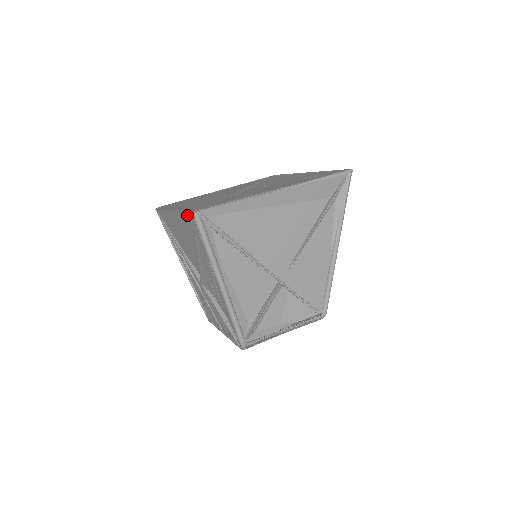
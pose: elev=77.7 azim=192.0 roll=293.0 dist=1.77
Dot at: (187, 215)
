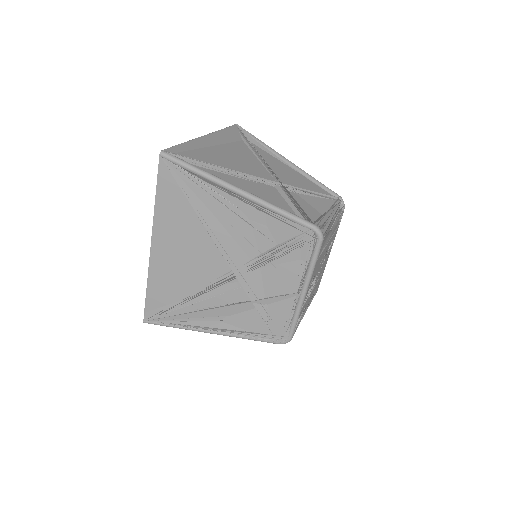
Dot at: (160, 181)
